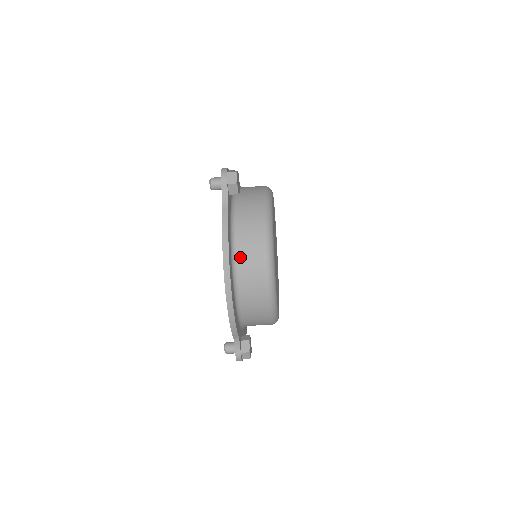
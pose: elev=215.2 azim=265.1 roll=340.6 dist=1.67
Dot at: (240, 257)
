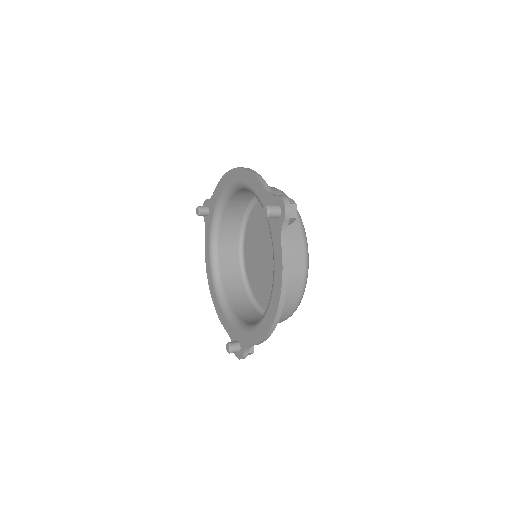
Dot at: occluded
